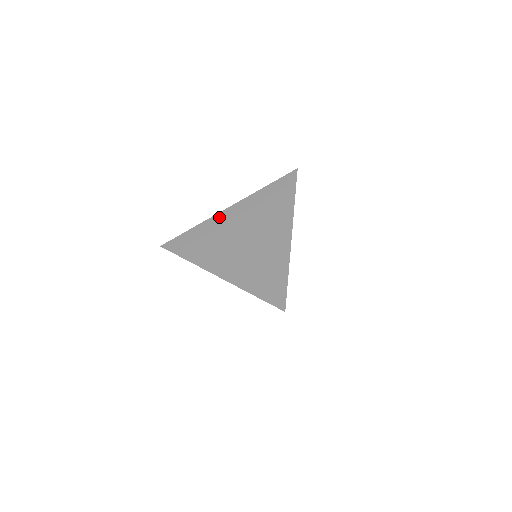
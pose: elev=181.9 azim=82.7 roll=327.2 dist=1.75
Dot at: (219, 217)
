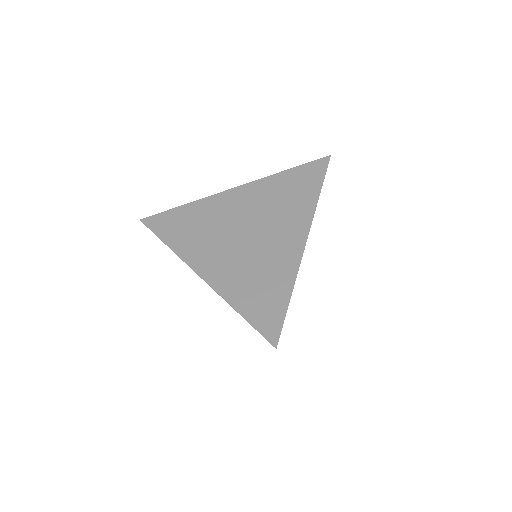
Dot at: (219, 198)
